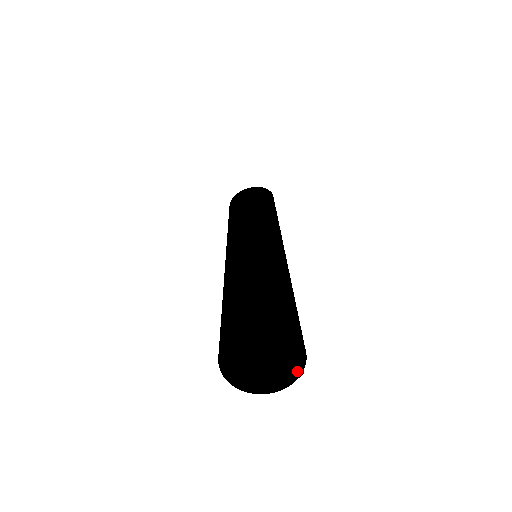
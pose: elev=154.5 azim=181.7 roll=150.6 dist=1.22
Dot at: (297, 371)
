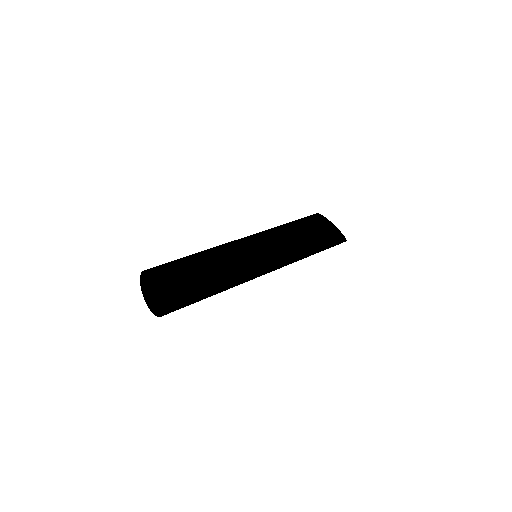
Dot at: (158, 314)
